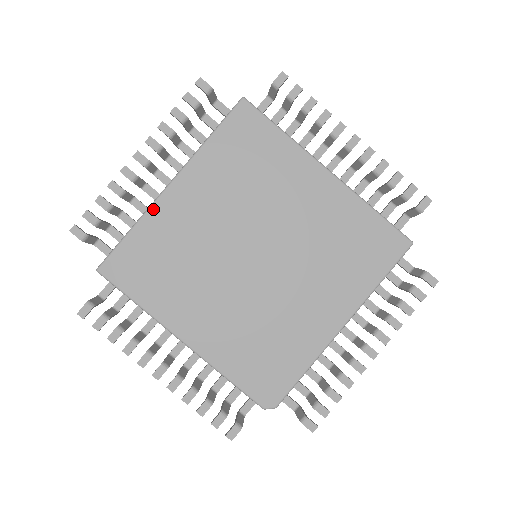
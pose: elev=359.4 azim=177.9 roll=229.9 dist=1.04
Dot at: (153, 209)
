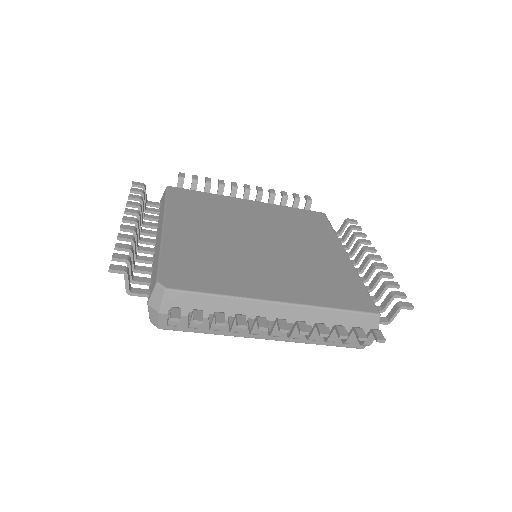
Dot at: (228, 197)
